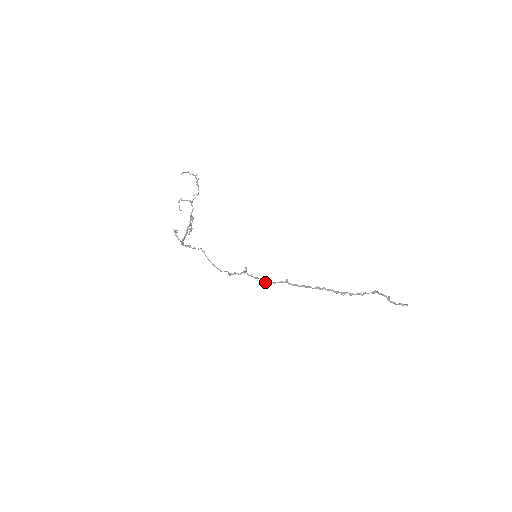
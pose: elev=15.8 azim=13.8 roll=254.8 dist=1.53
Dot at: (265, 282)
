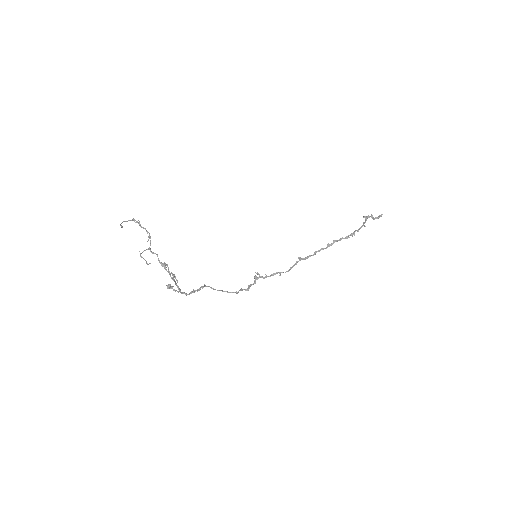
Dot at: occluded
